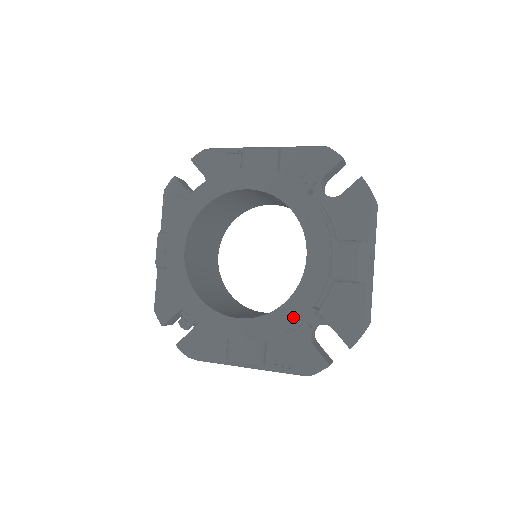
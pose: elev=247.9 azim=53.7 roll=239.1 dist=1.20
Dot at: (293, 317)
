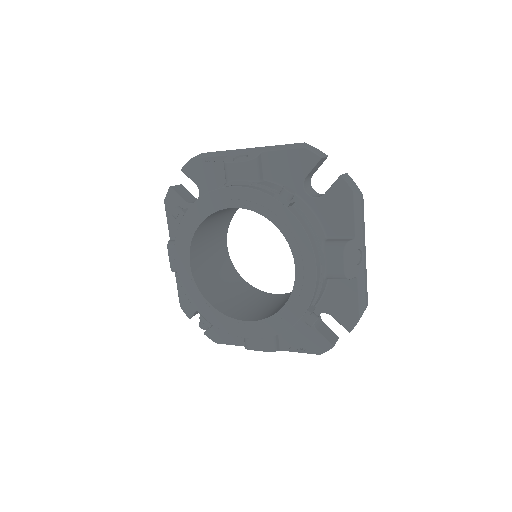
Dot at: (292, 319)
